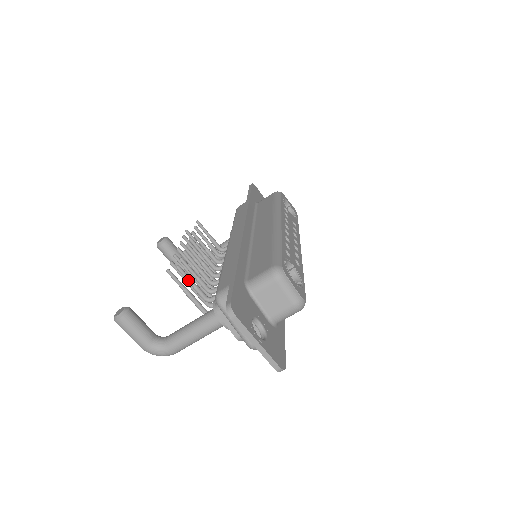
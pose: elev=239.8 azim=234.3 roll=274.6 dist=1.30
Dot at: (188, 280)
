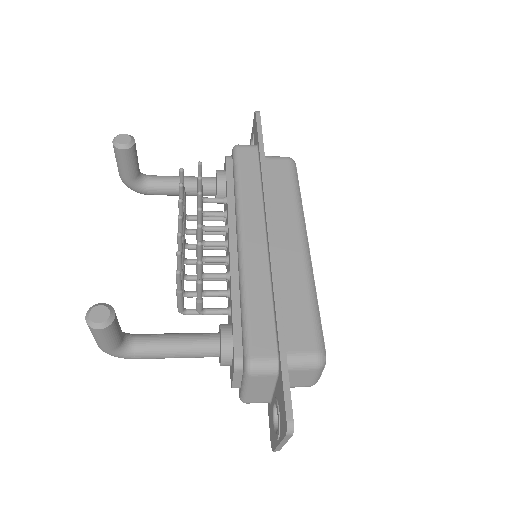
Dot at: (199, 295)
